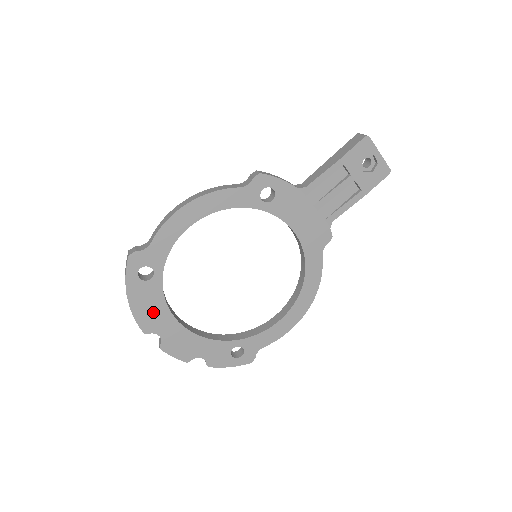
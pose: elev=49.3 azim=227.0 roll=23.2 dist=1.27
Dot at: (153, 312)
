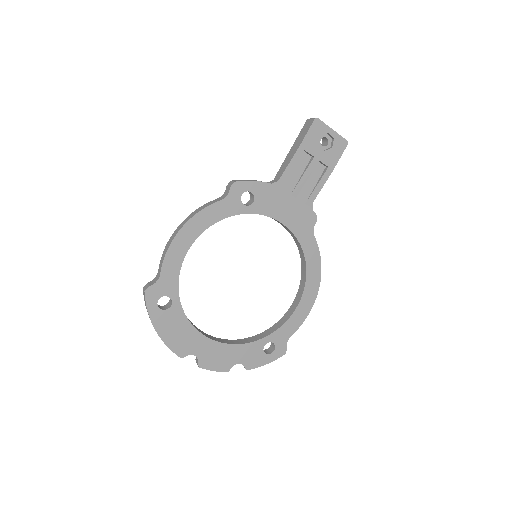
Dot at: (182, 336)
